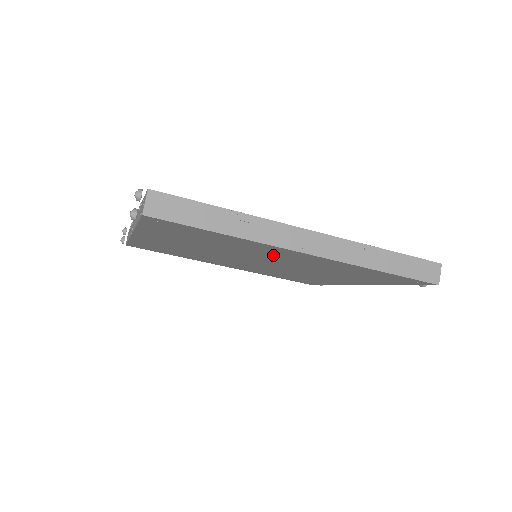
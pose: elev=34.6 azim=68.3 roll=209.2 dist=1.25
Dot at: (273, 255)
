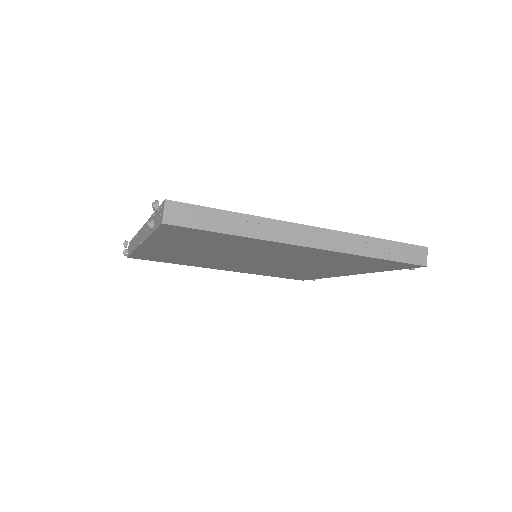
Dot at: (276, 252)
